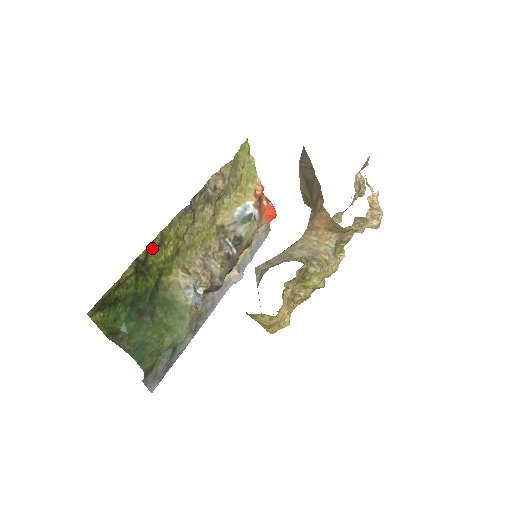
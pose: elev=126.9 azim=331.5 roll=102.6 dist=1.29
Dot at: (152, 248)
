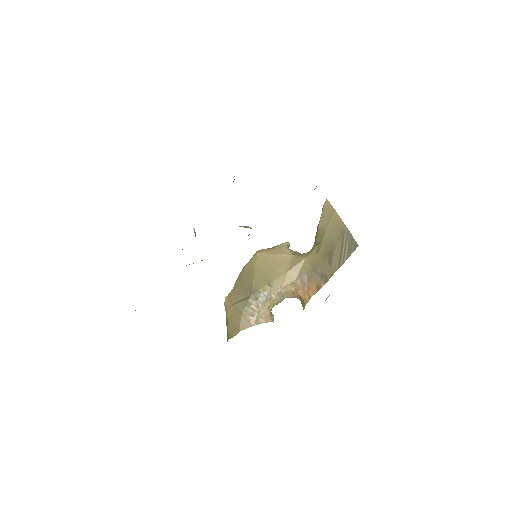
Dot at: occluded
